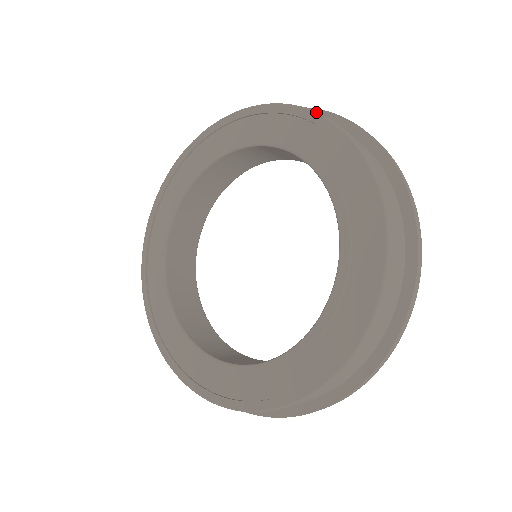
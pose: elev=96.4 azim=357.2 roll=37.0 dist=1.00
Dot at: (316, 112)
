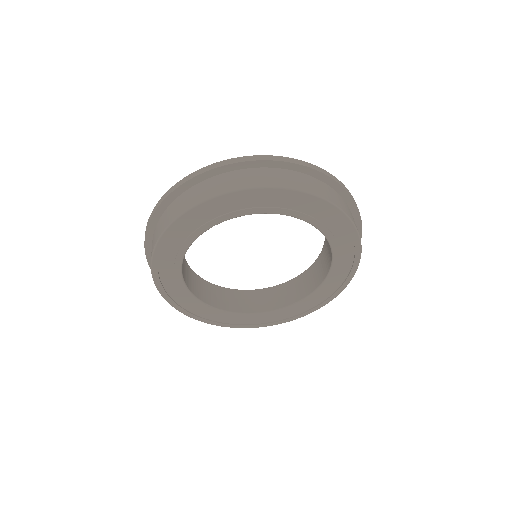
Dot at: (330, 202)
